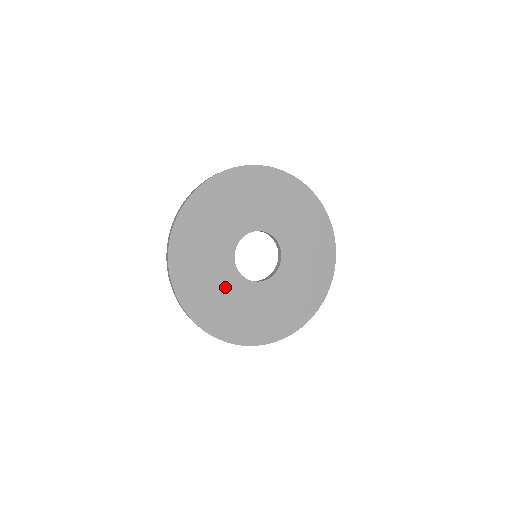
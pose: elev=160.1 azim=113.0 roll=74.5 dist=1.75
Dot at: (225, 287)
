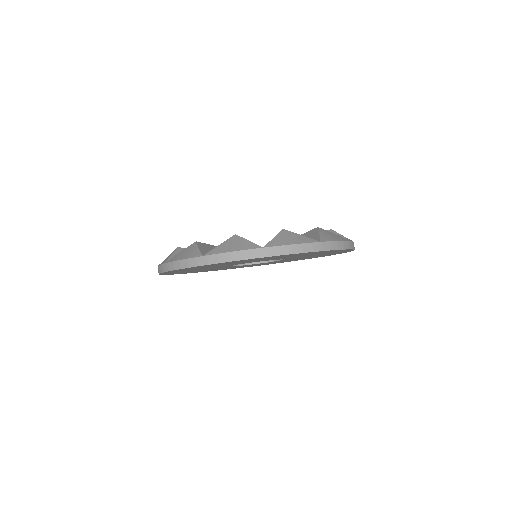
Dot at: occluded
